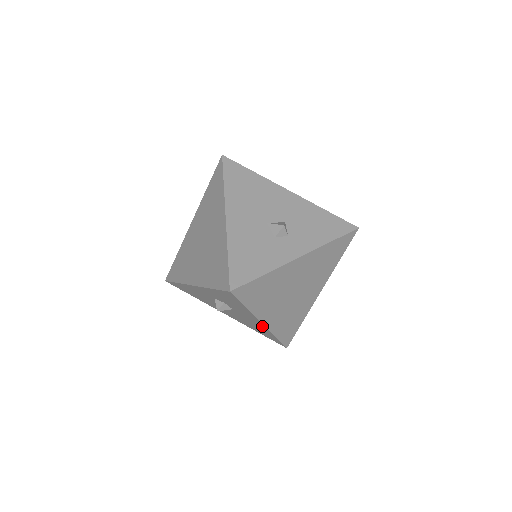
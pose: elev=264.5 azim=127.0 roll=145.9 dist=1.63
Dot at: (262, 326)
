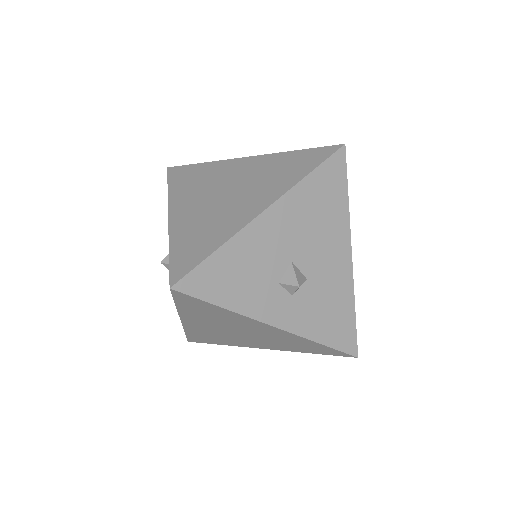
Dot at: occluded
